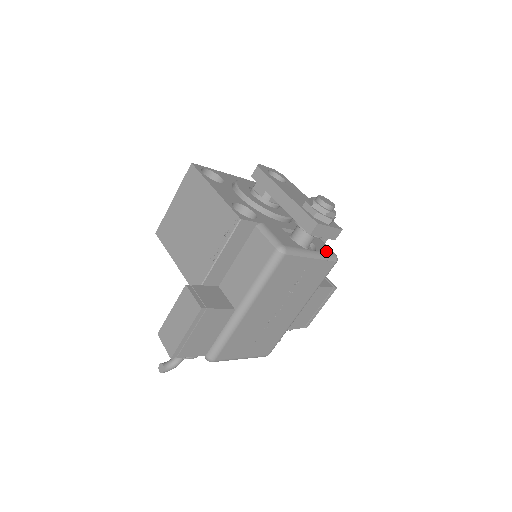
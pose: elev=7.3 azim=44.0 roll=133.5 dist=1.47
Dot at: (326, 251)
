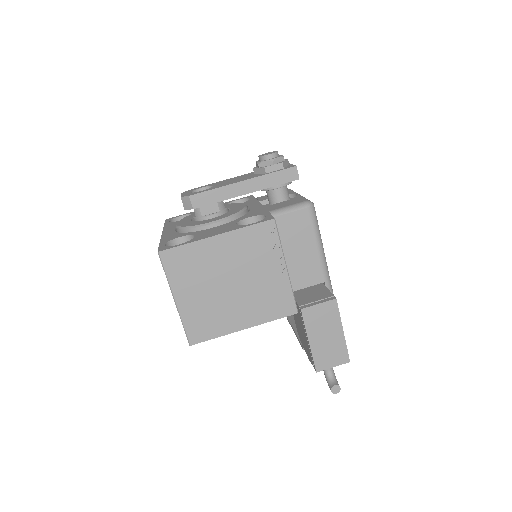
Dot at: occluded
